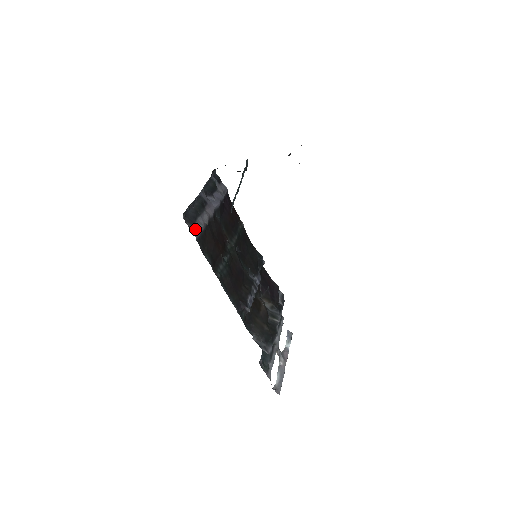
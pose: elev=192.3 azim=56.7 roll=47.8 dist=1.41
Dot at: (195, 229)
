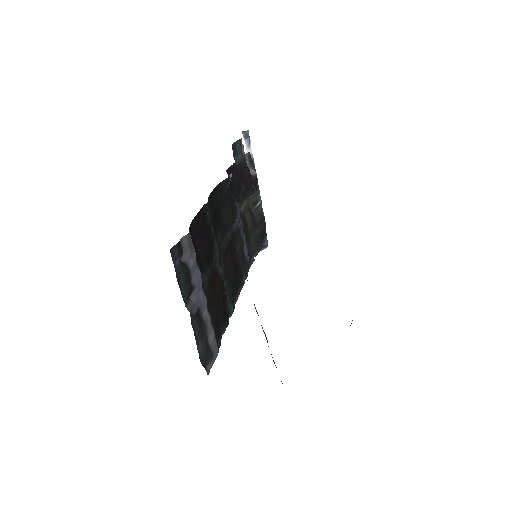
Dot at: (214, 352)
